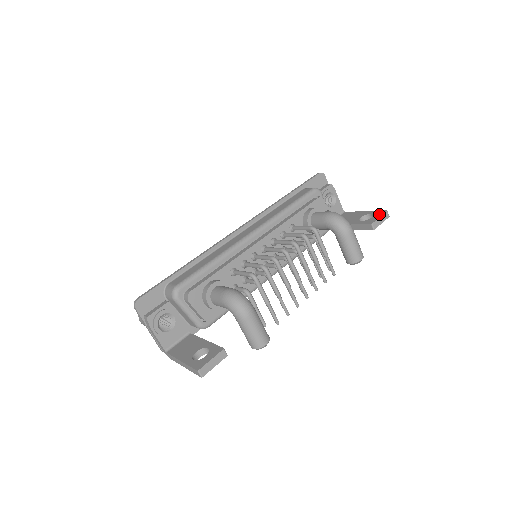
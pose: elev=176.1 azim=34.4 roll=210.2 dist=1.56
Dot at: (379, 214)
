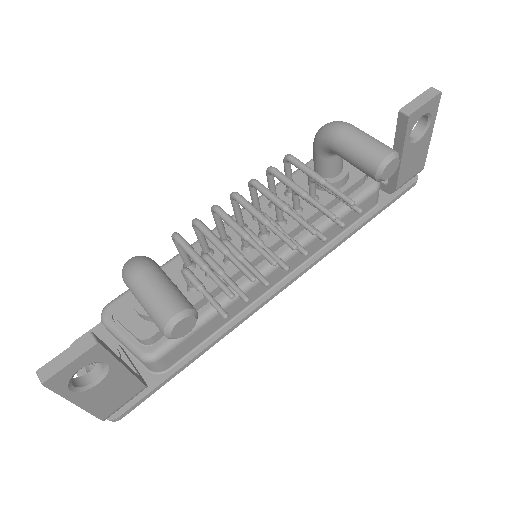
Dot at: occluded
